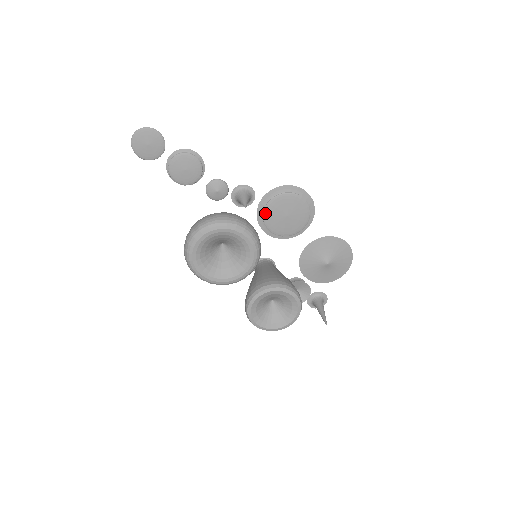
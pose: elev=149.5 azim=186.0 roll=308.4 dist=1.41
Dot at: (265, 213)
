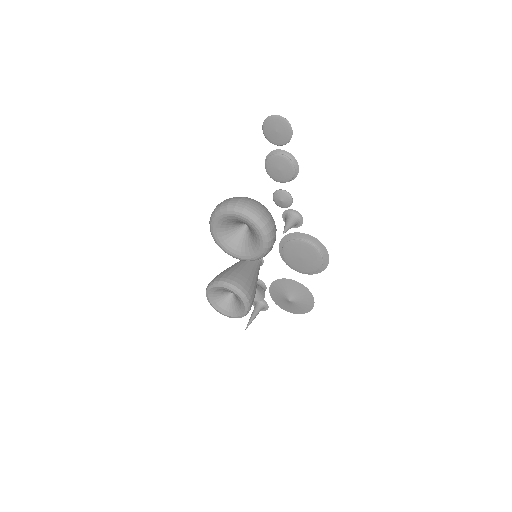
Dot at: (292, 242)
